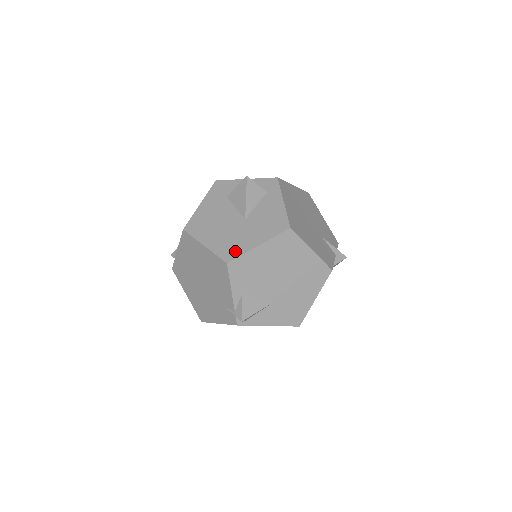
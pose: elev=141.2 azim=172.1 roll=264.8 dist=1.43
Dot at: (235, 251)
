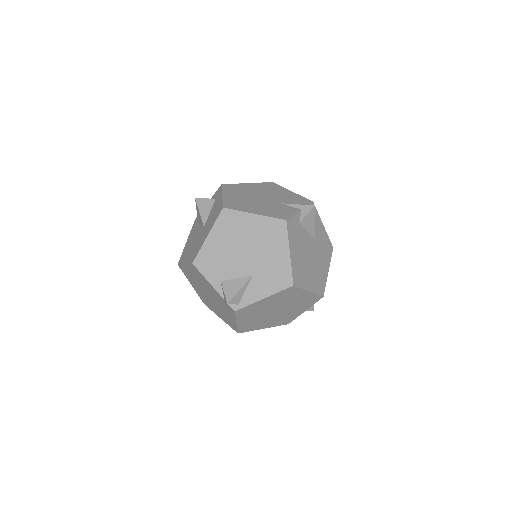
Dot at: (197, 252)
